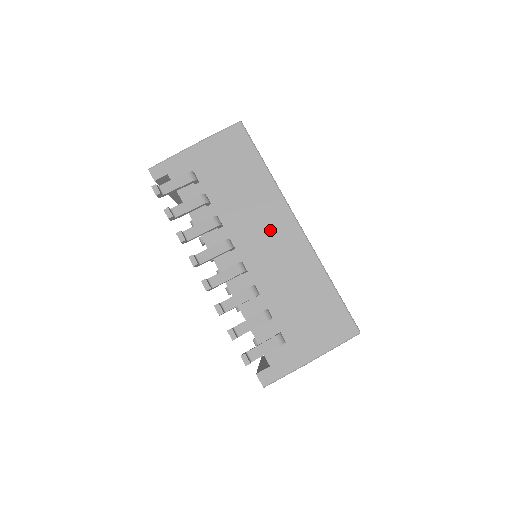
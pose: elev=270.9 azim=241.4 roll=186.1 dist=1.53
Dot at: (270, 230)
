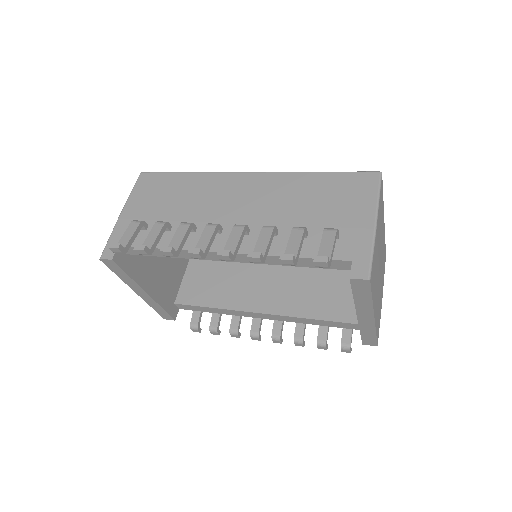
Dot at: (234, 194)
